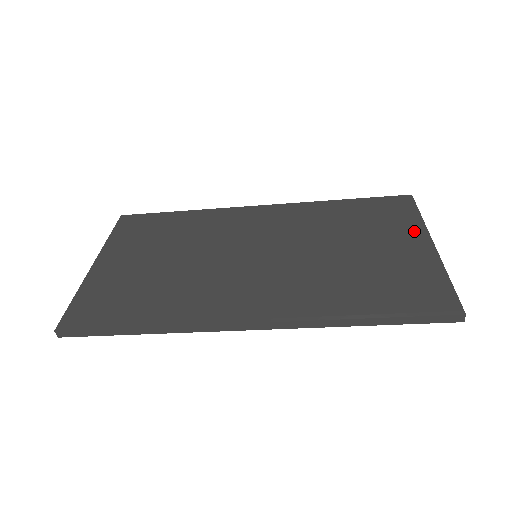
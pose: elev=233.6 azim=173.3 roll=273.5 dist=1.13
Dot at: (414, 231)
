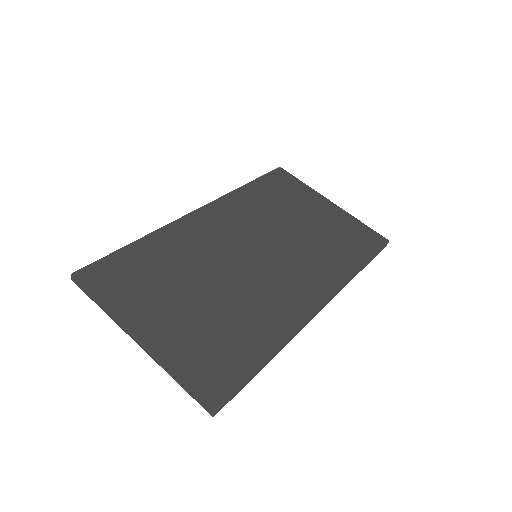
Dot at: (315, 196)
